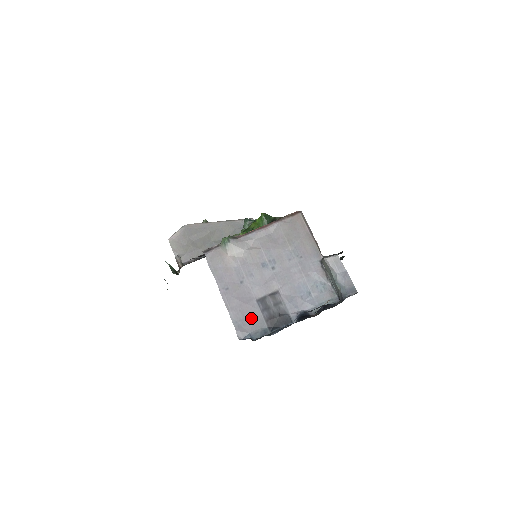
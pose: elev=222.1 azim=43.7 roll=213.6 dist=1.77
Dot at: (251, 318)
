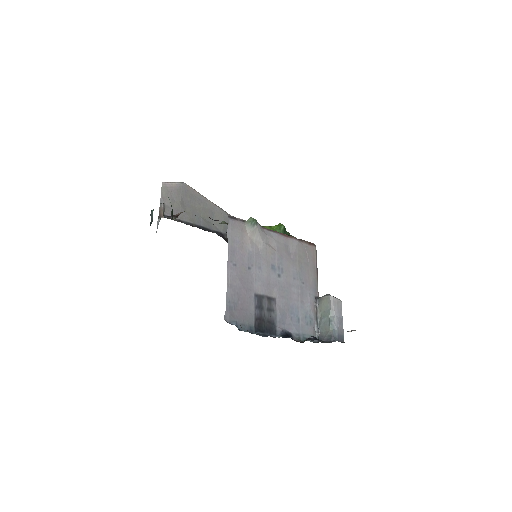
Dot at: (244, 307)
